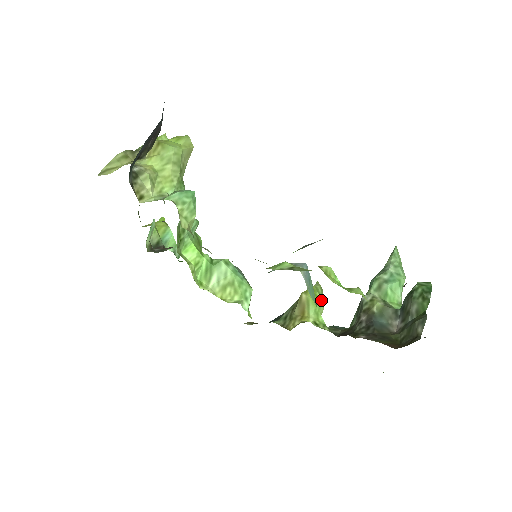
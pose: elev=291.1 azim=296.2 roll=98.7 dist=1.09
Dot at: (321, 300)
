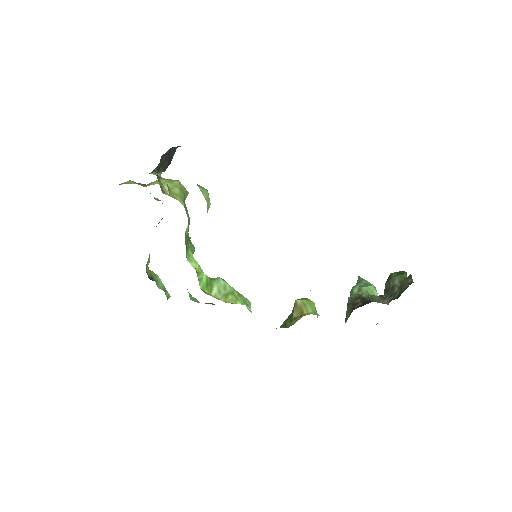
Dot at: (314, 304)
